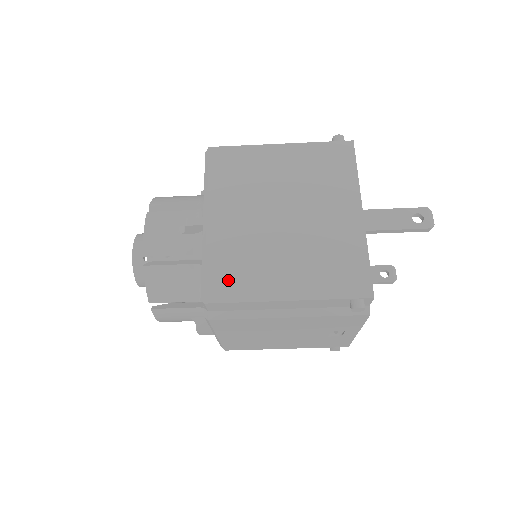
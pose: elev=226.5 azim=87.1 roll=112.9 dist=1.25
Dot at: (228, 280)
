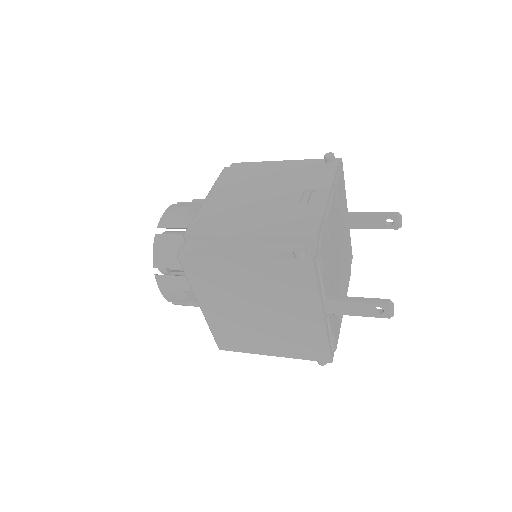
Dot at: (230, 342)
